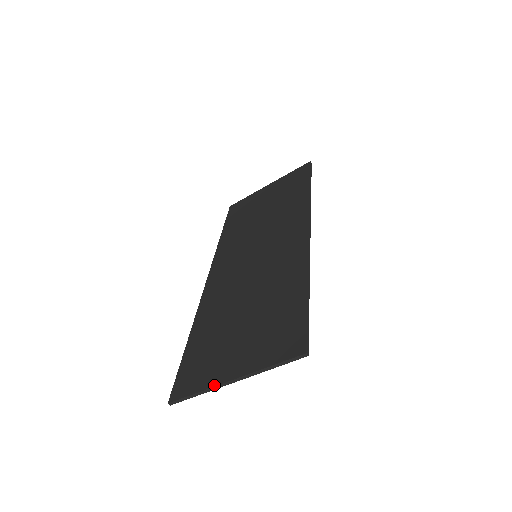
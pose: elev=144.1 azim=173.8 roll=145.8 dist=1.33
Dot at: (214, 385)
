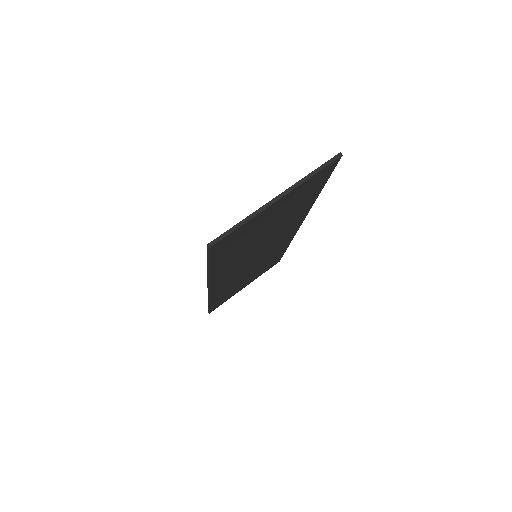
Dot at: (259, 208)
